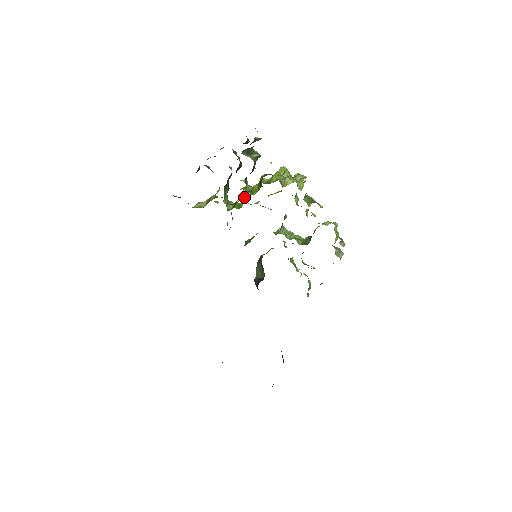
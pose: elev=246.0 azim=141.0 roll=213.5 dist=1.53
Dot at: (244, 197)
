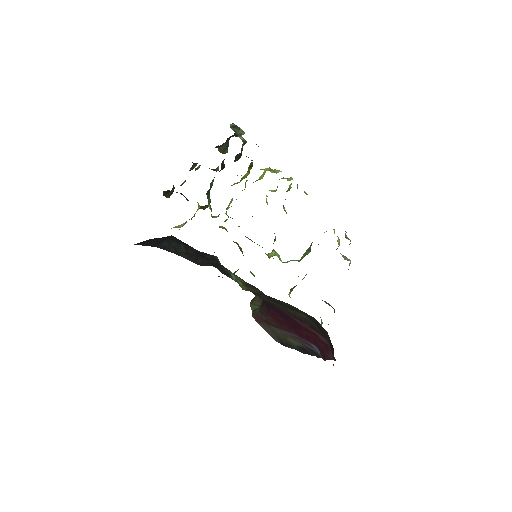
Dot at: (229, 205)
